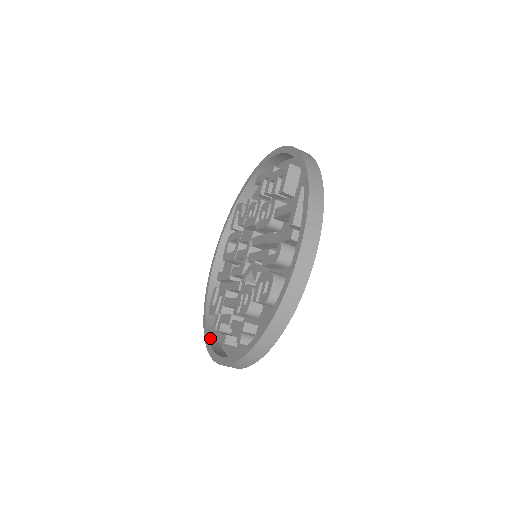
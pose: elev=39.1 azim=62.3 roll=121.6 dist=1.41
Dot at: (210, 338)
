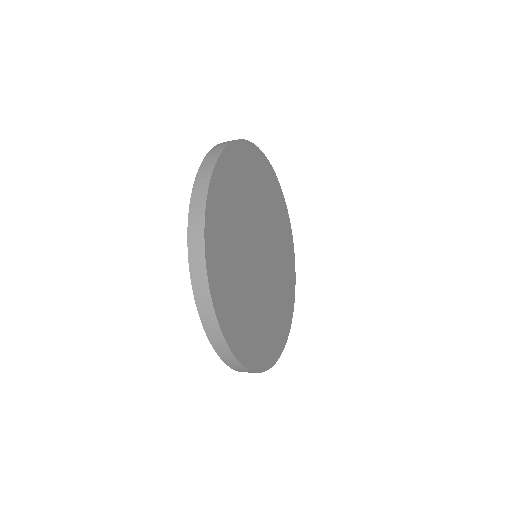
Dot at: occluded
